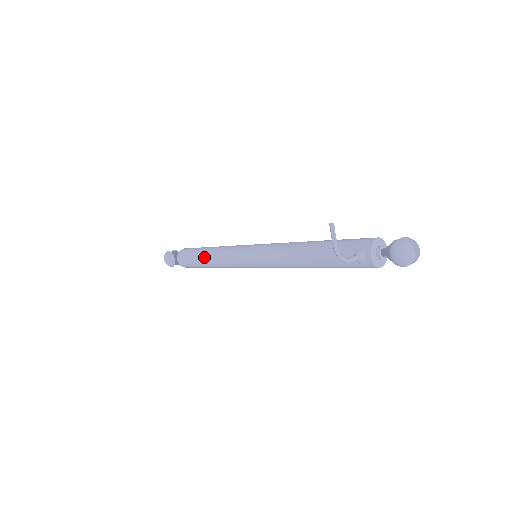
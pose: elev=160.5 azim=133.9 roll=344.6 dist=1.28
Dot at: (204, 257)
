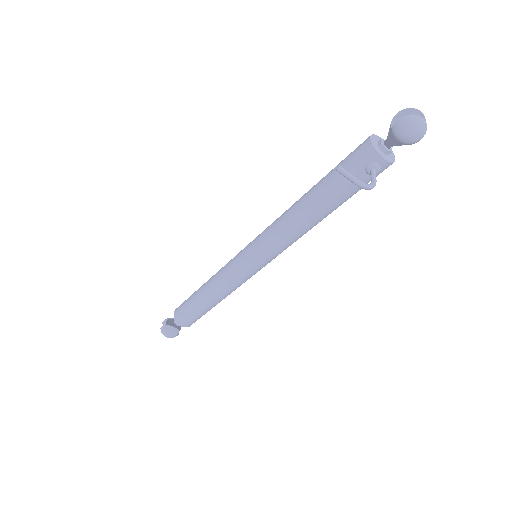
Dot at: (206, 302)
